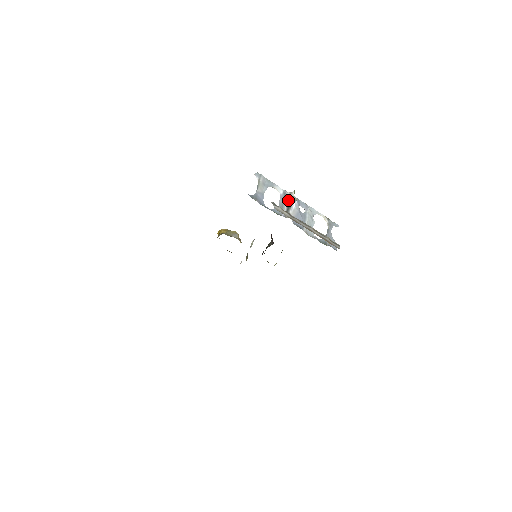
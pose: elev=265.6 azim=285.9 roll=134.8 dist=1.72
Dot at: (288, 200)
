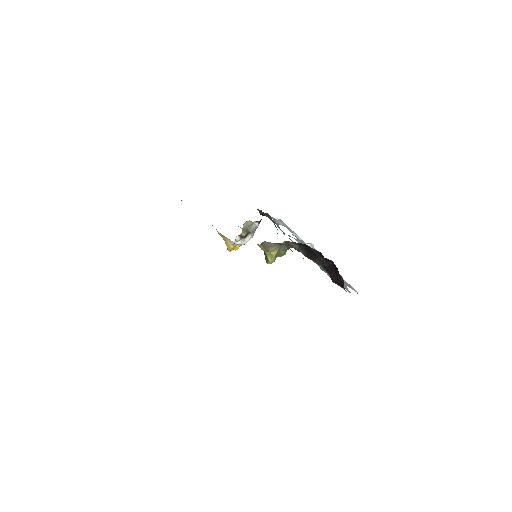
Dot at: occluded
